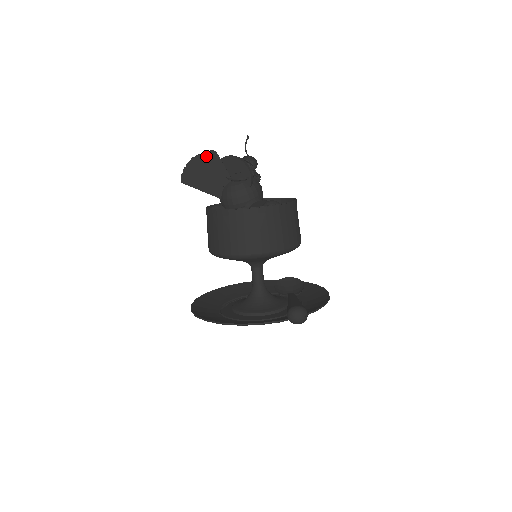
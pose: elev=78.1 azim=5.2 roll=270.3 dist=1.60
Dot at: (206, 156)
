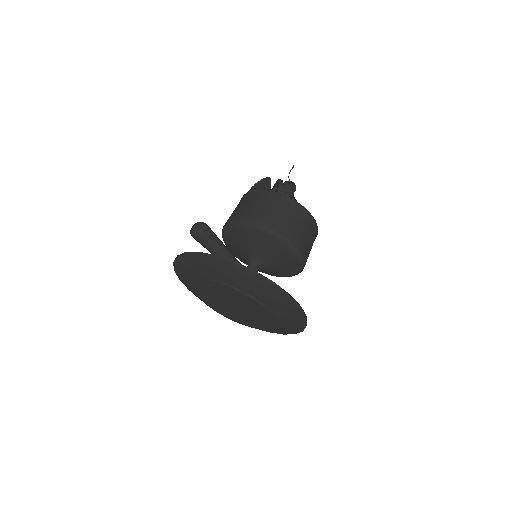
Dot at: (263, 181)
